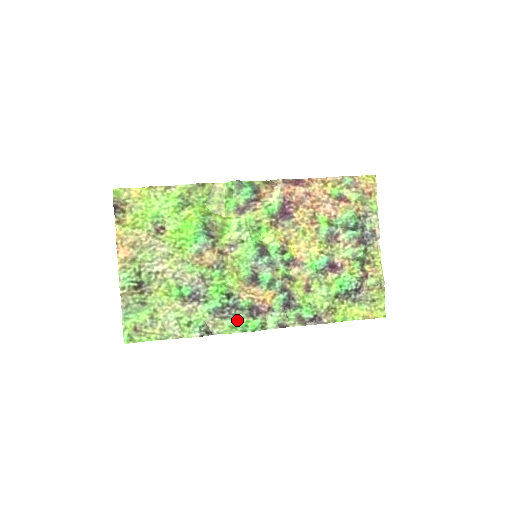
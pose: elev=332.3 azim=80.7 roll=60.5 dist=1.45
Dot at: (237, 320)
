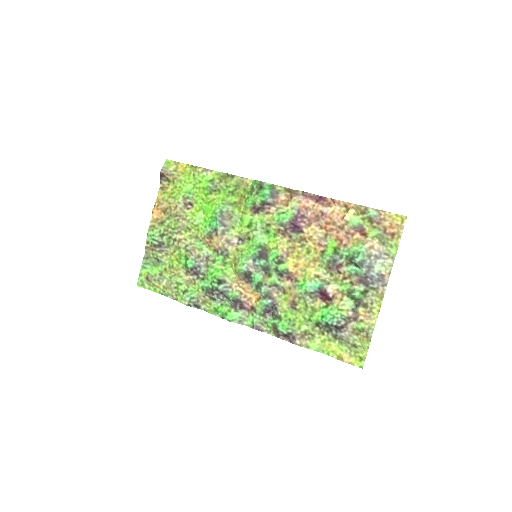
Dot at: (222, 305)
